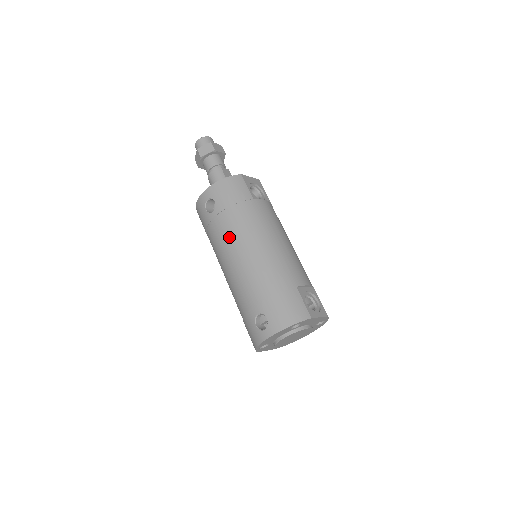
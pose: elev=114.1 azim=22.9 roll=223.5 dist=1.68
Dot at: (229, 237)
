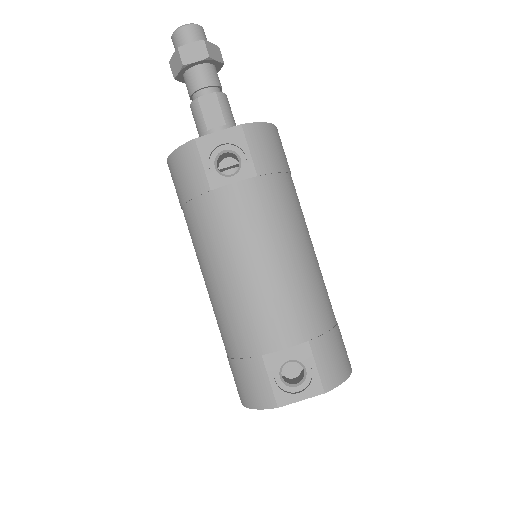
Dot at: occluded
